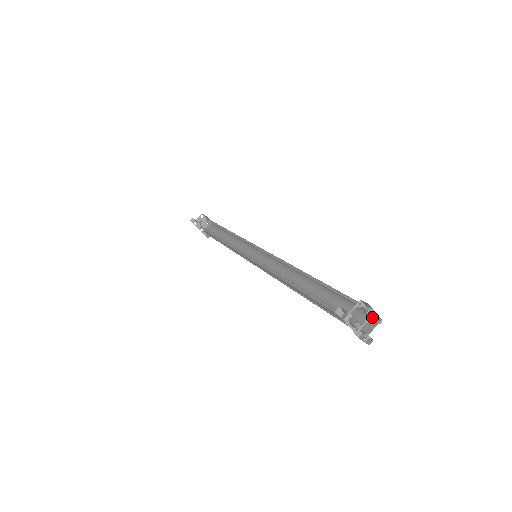
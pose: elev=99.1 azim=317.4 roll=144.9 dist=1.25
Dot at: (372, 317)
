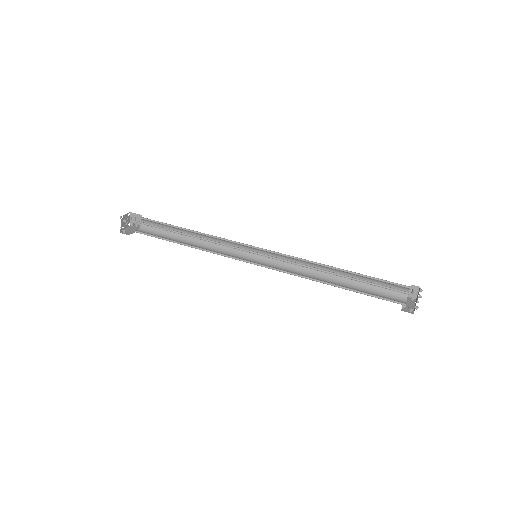
Dot at: (411, 286)
